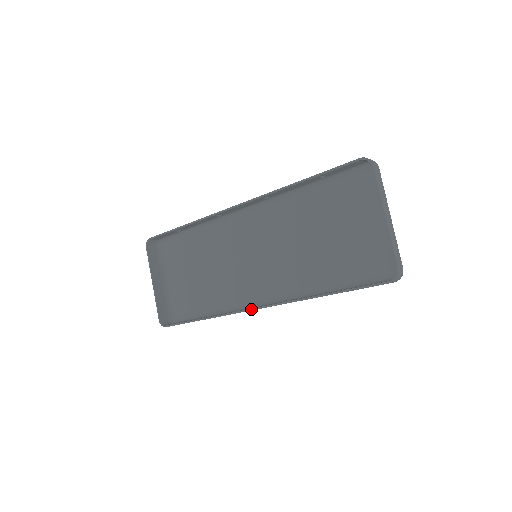
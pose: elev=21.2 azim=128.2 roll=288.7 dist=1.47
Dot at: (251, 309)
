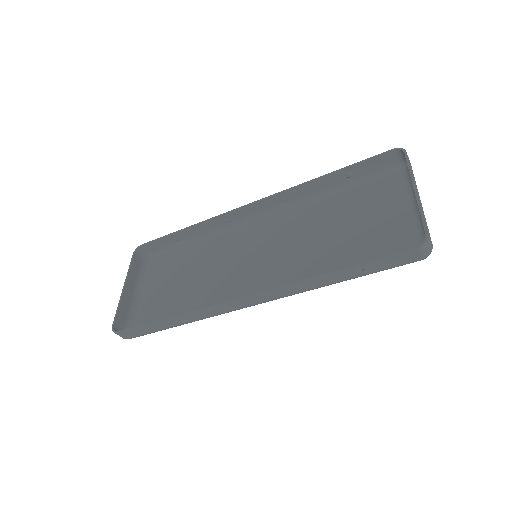
Dot at: (235, 298)
